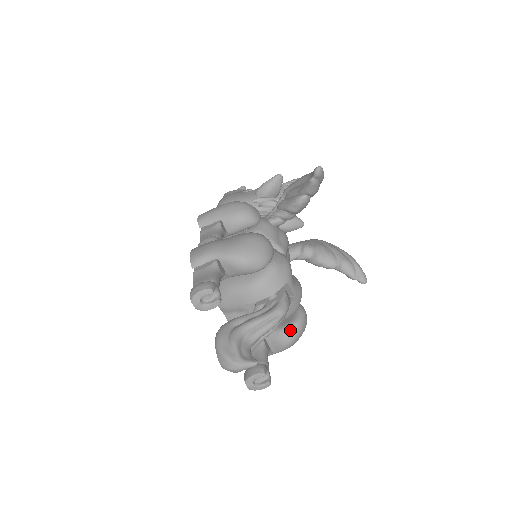
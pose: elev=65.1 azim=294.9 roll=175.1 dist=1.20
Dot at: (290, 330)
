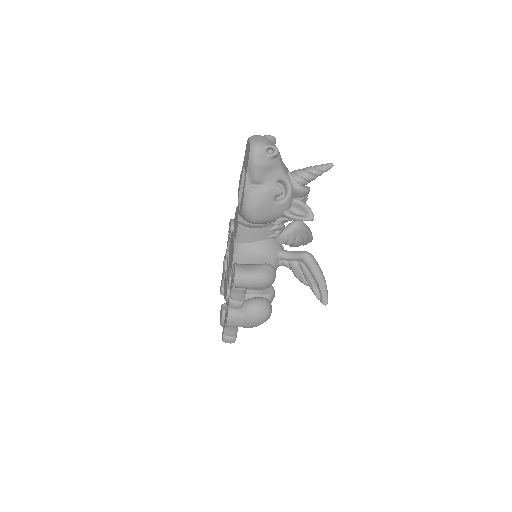
Dot at: occluded
